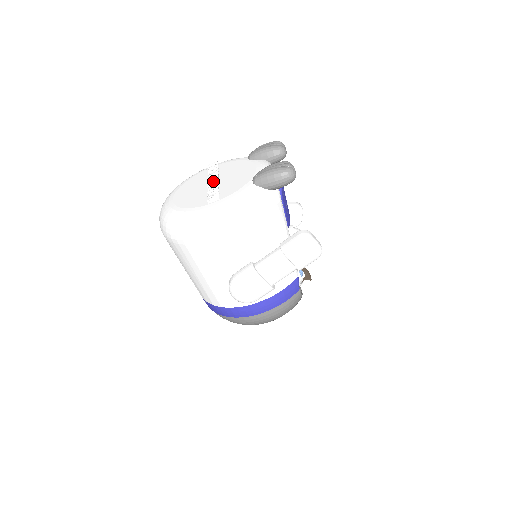
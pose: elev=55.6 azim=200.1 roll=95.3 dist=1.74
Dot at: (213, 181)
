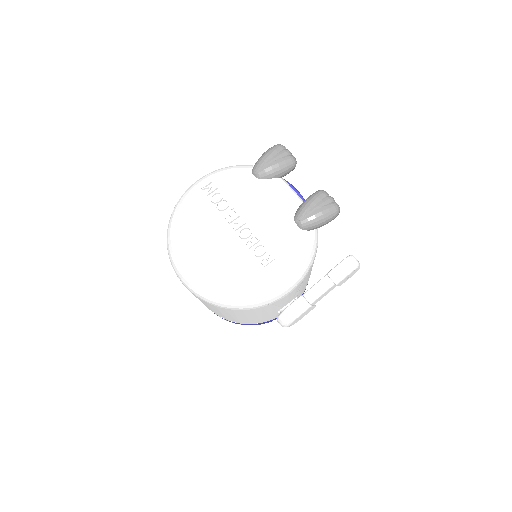
Dot at: (240, 225)
